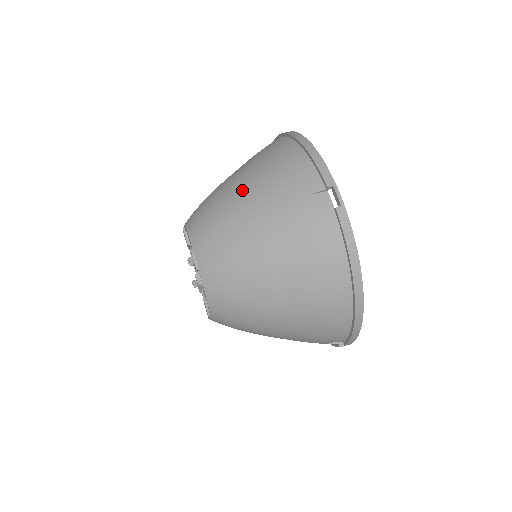
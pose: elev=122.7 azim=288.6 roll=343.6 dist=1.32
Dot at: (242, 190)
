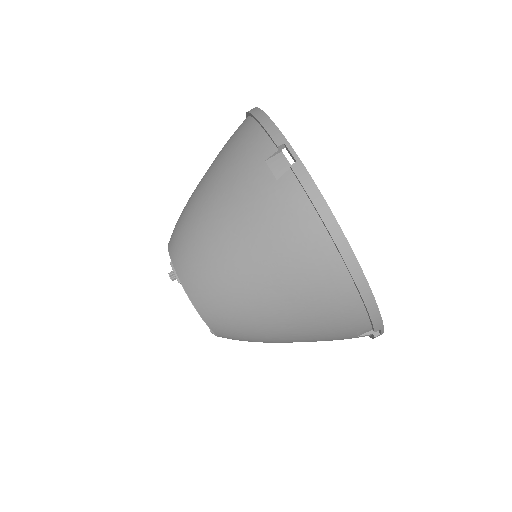
Dot at: (204, 184)
